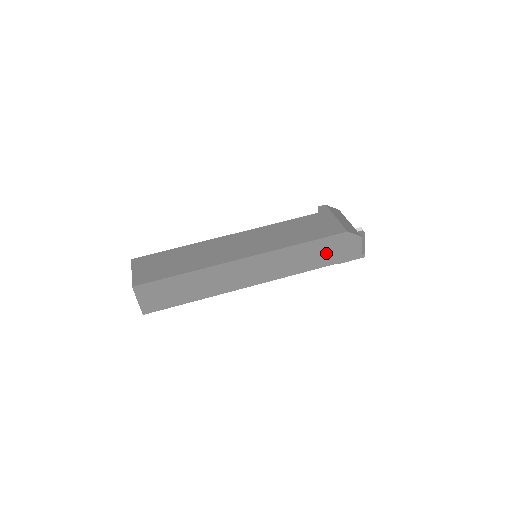
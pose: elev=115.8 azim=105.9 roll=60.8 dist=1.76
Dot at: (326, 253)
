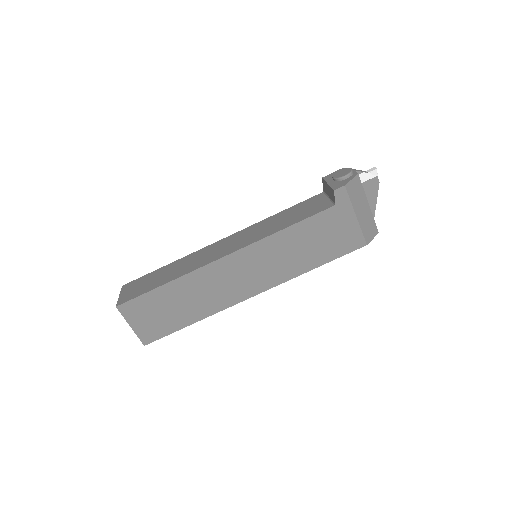
Dot at: occluded
